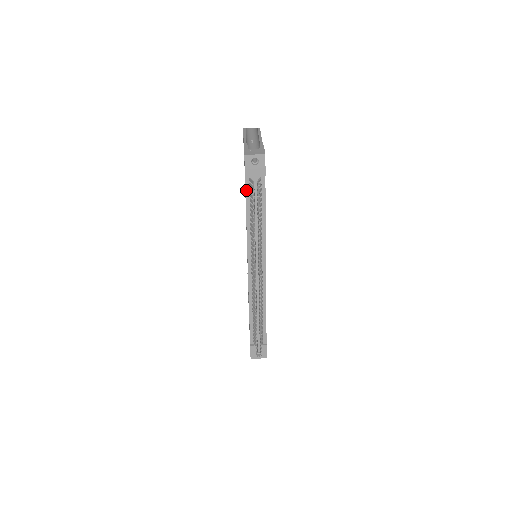
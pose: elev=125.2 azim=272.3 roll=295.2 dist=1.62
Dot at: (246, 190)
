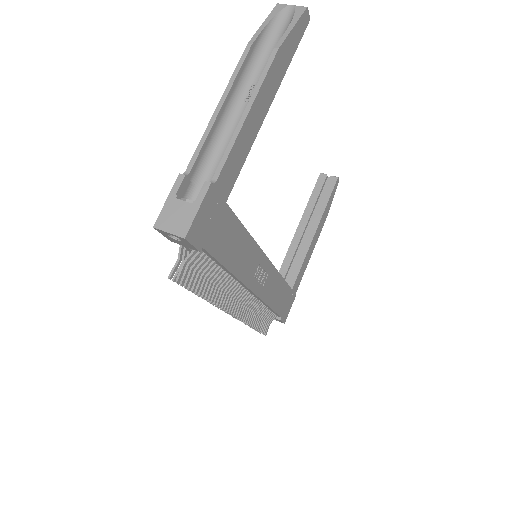
Dot at: occluded
